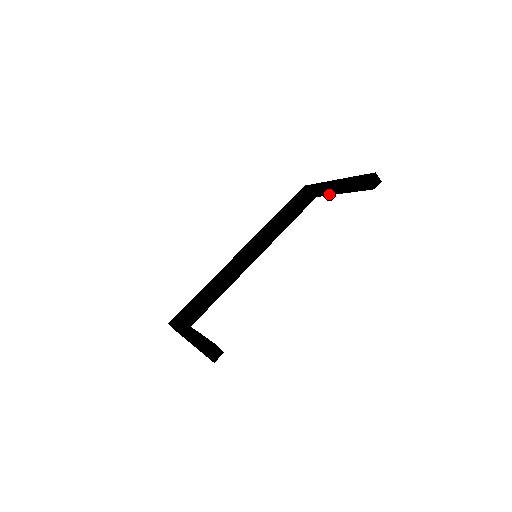
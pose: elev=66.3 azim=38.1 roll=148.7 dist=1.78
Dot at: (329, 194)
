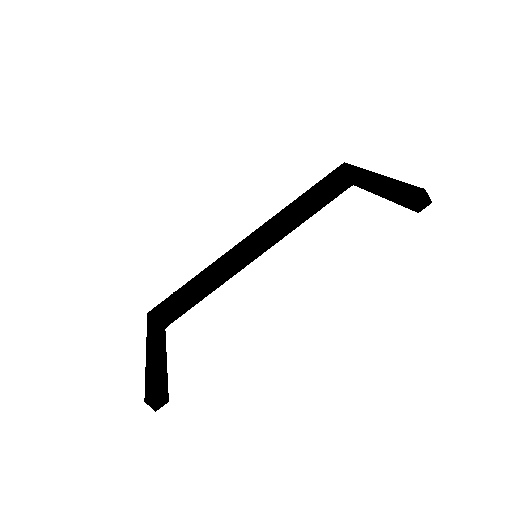
Dot at: (366, 189)
